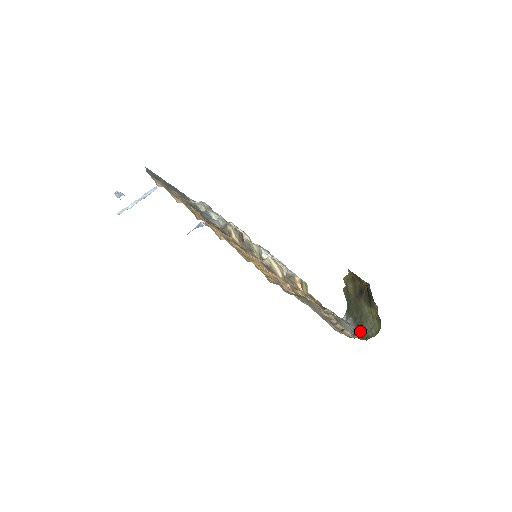
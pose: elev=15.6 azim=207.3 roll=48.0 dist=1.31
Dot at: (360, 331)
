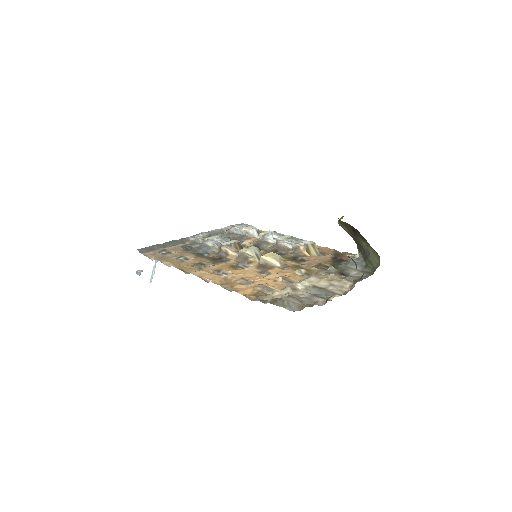
Dot at: (367, 266)
